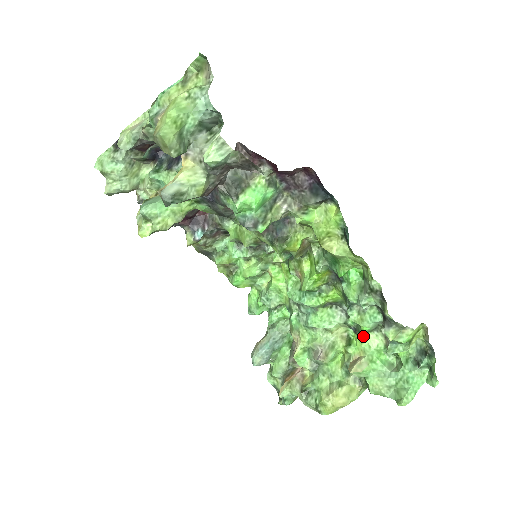
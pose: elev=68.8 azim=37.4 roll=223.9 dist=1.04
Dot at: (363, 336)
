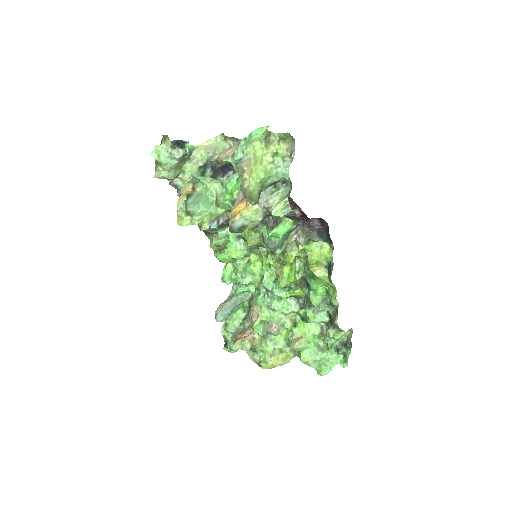
Dot at: (307, 324)
